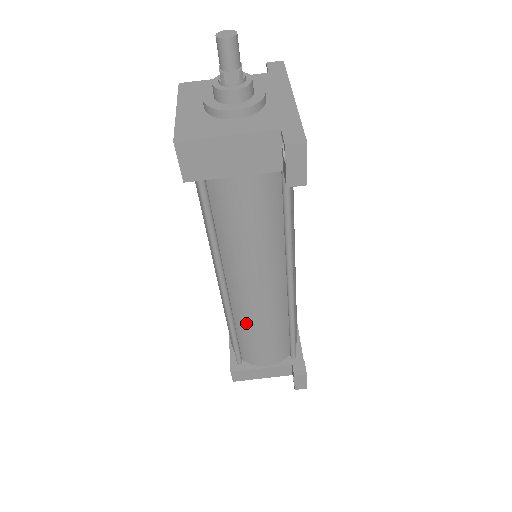
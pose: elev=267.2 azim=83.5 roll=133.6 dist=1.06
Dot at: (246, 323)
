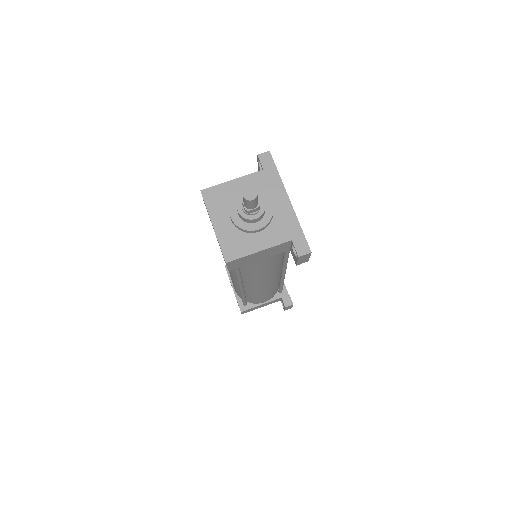
Dot at: (254, 293)
